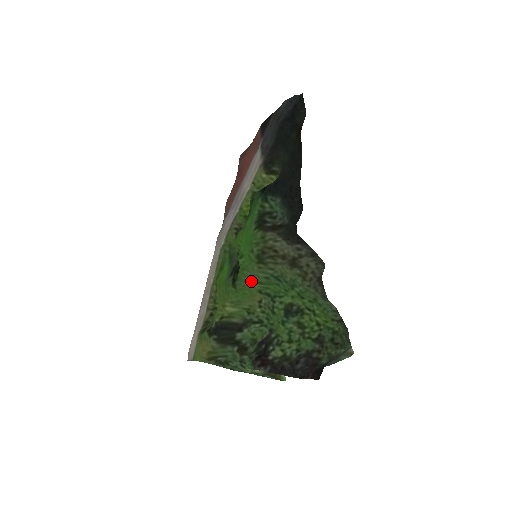
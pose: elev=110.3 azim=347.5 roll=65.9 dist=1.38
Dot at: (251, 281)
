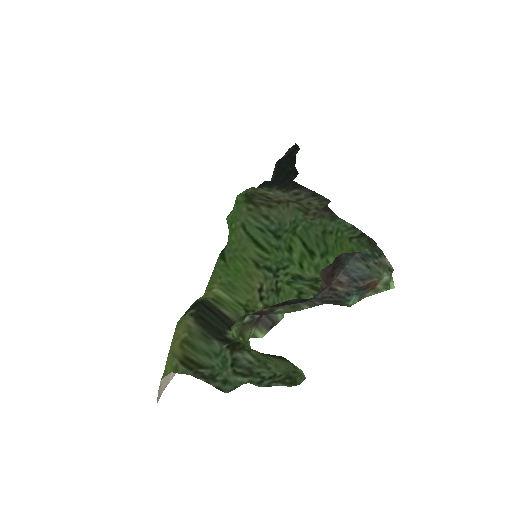
Dot at: (242, 236)
